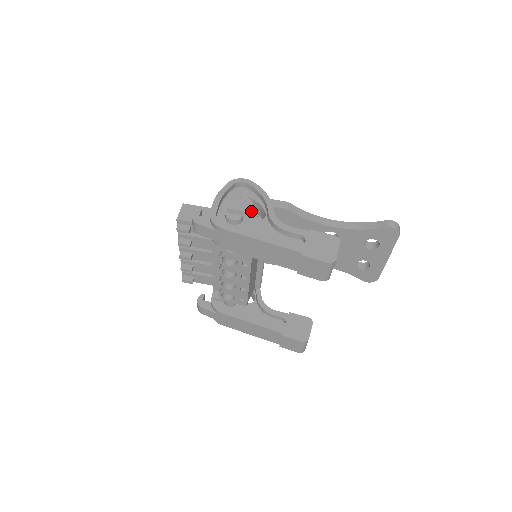
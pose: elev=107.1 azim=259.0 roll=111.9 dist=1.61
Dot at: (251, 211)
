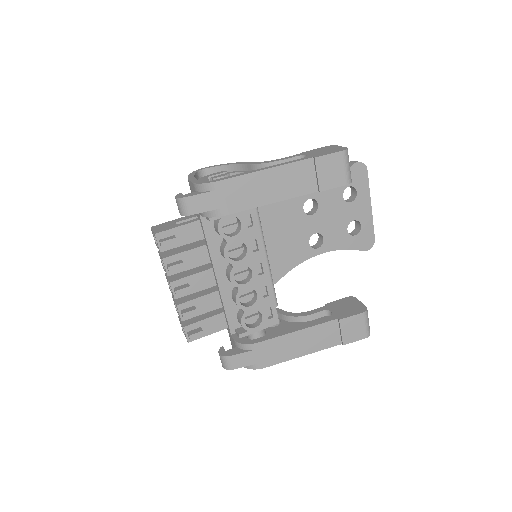
Dot at: occluded
